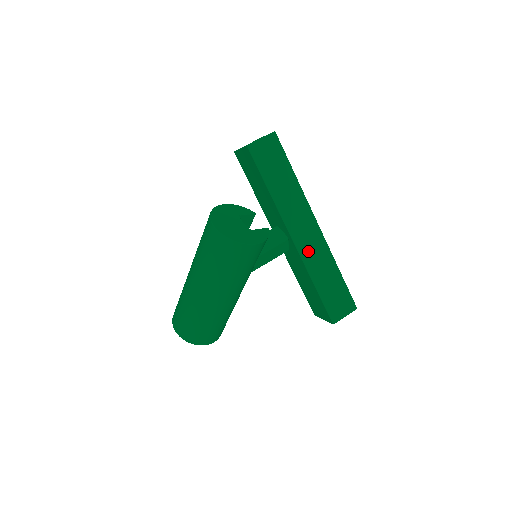
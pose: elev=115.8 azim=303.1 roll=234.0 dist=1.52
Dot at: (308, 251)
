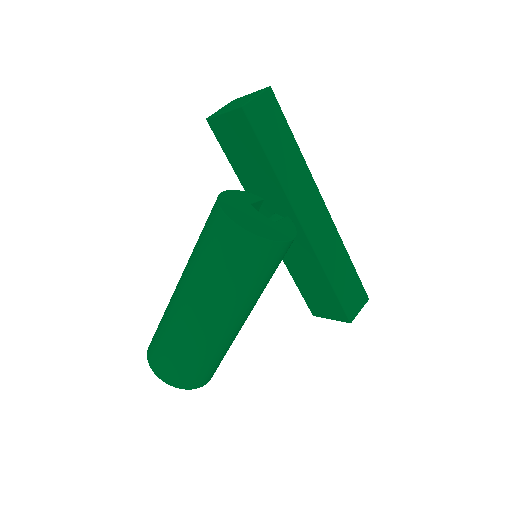
Dot at: (319, 240)
